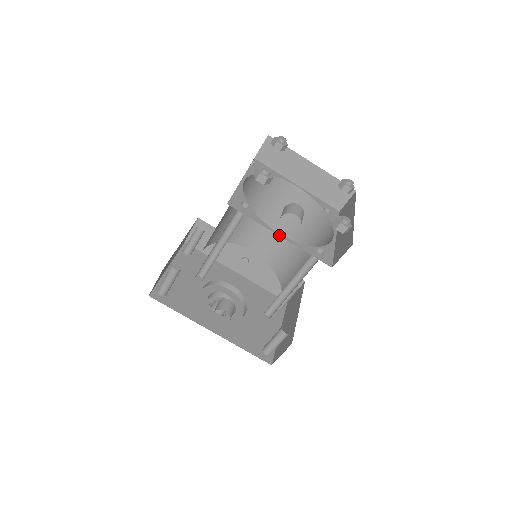
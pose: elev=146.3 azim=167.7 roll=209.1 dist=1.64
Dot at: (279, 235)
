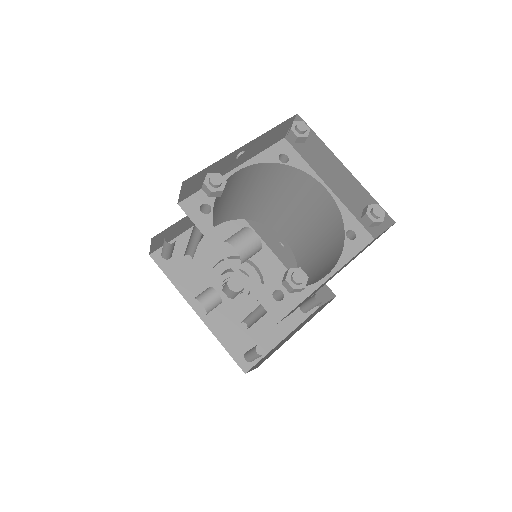
Dot at: (226, 260)
